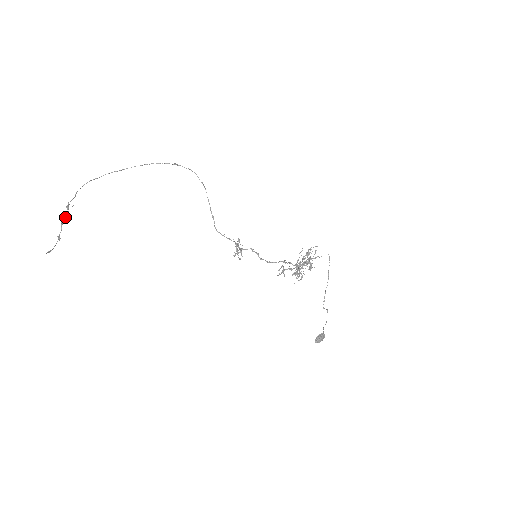
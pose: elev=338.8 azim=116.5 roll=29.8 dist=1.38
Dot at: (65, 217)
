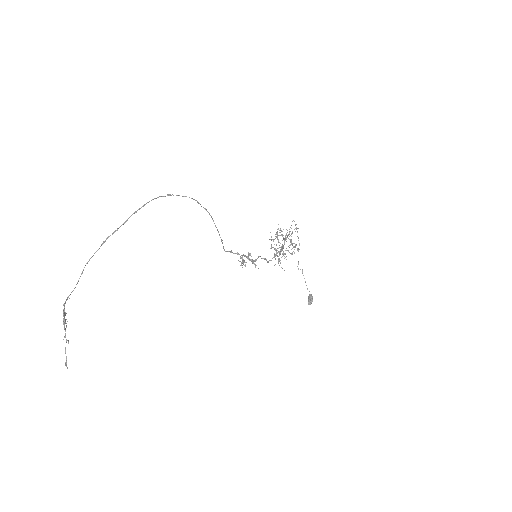
Dot at: (64, 316)
